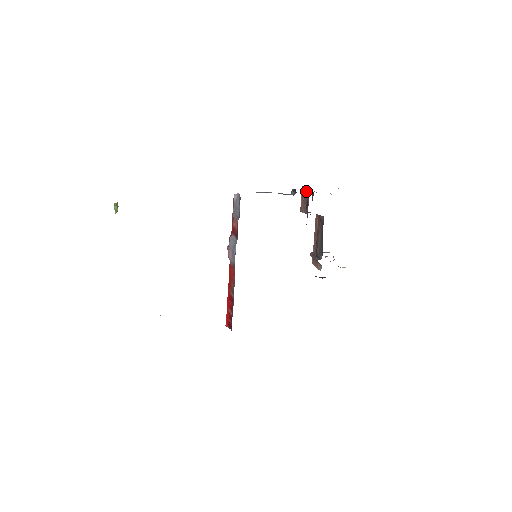
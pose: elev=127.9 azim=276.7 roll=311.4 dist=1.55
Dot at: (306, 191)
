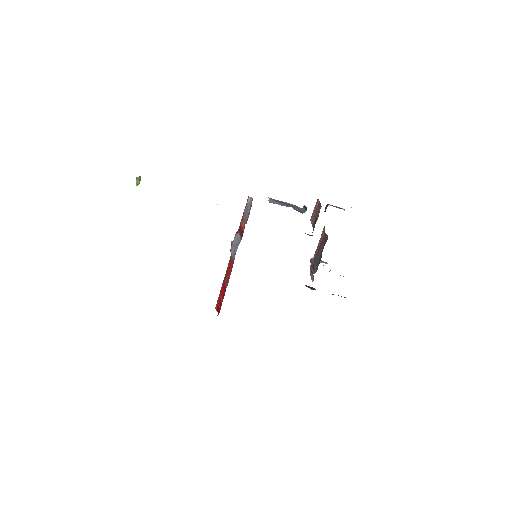
Dot at: (319, 206)
